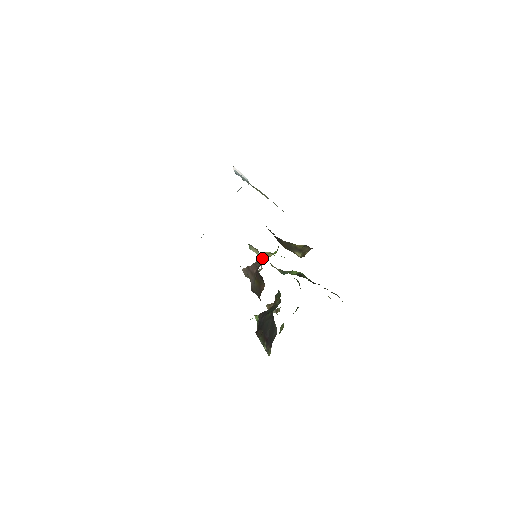
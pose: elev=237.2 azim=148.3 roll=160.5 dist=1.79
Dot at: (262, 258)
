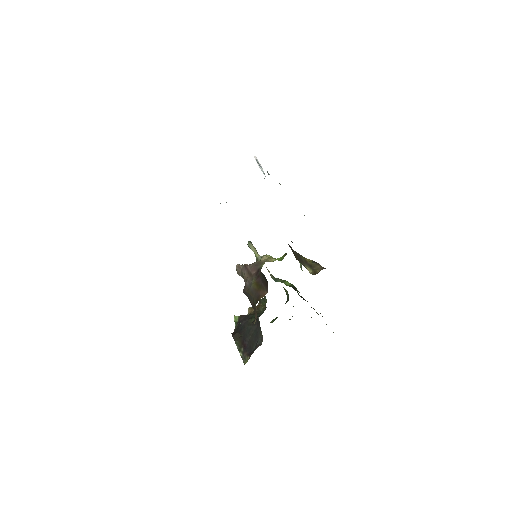
Dot at: (263, 260)
